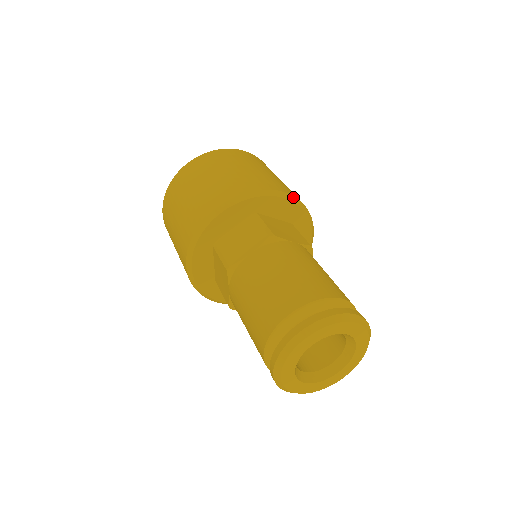
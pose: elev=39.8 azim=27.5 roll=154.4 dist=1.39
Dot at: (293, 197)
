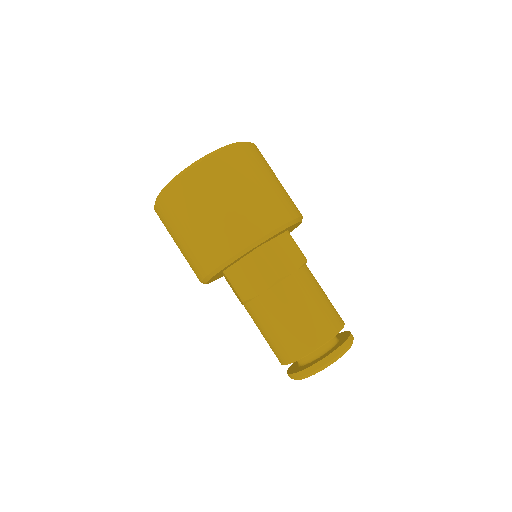
Dot at: (290, 222)
